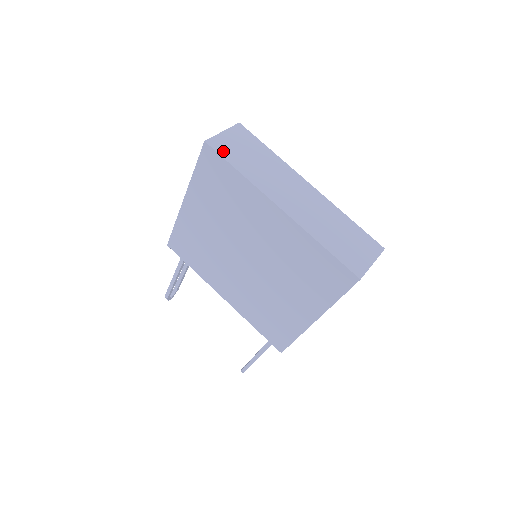
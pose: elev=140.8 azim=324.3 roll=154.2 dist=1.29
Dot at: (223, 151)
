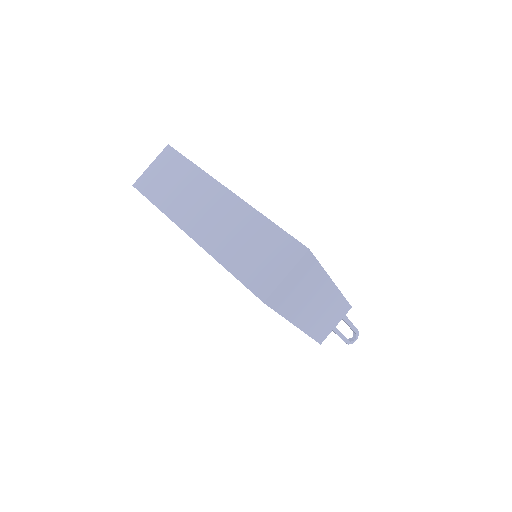
Dot at: (147, 189)
